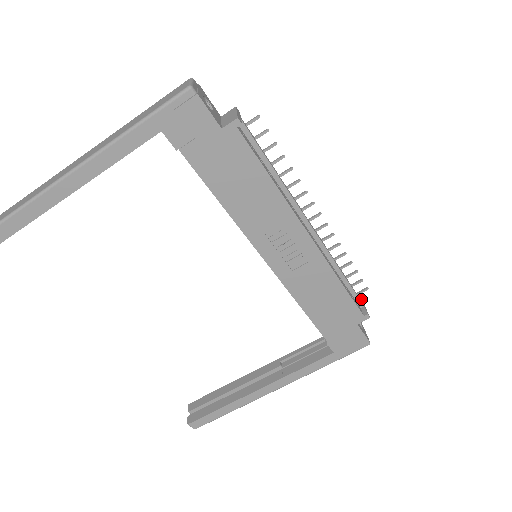
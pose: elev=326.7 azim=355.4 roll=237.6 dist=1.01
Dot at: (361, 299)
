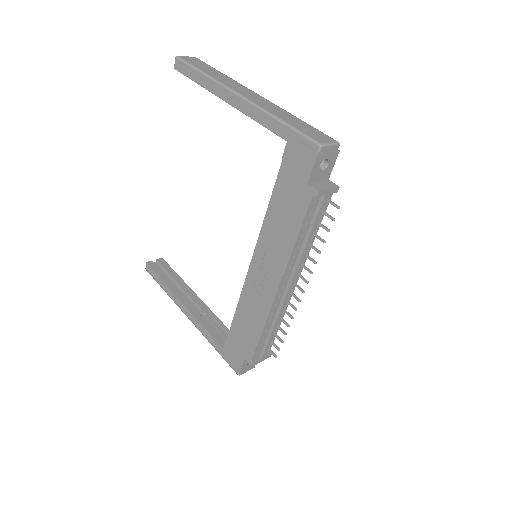
Dot at: (269, 356)
